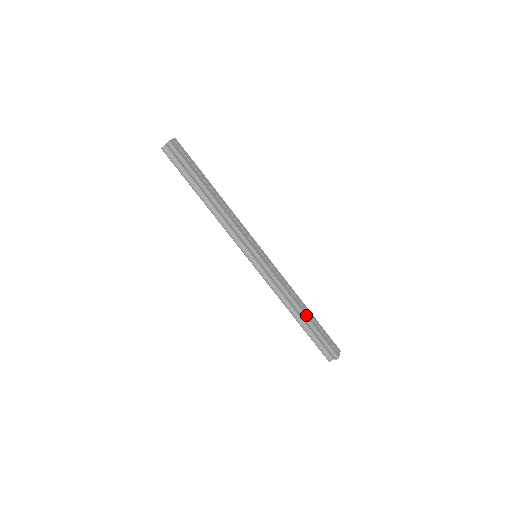
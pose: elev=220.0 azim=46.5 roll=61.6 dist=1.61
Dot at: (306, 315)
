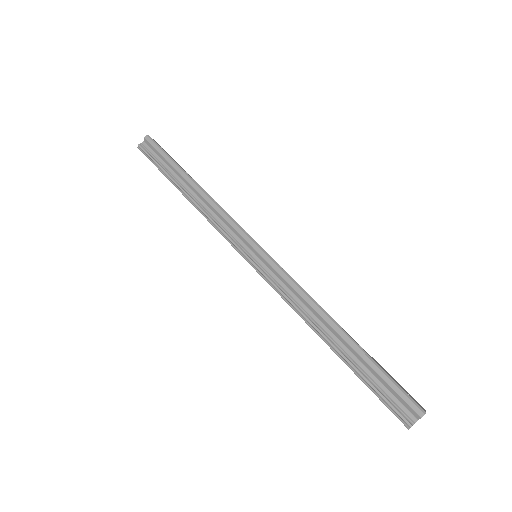
Dot at: (346, 333)
